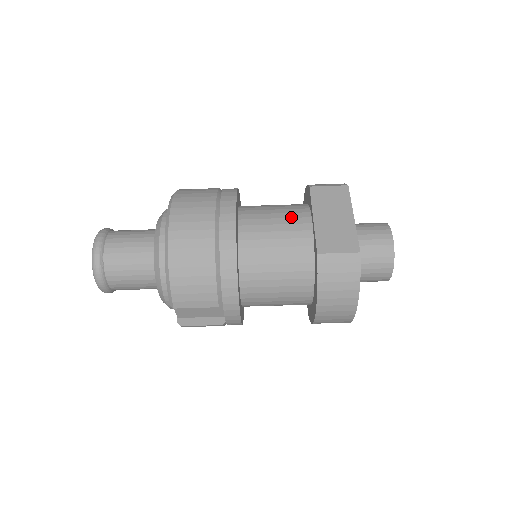
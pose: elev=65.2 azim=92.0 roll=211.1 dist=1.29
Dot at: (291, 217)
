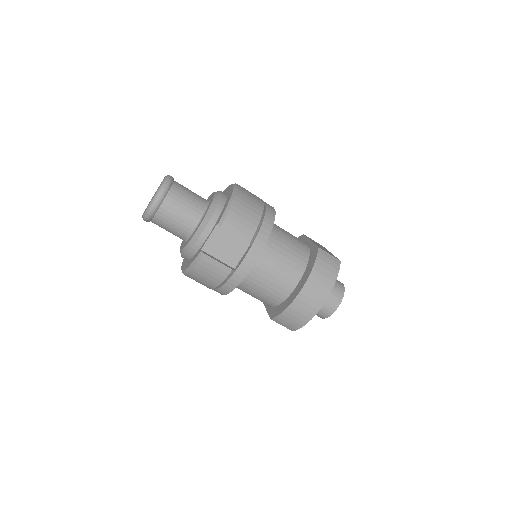
Dot at: occluded
